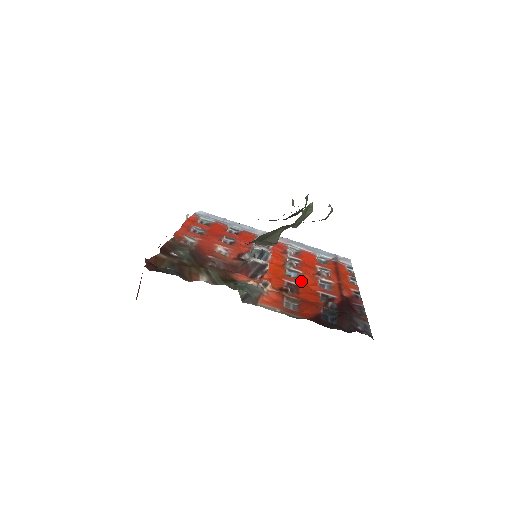
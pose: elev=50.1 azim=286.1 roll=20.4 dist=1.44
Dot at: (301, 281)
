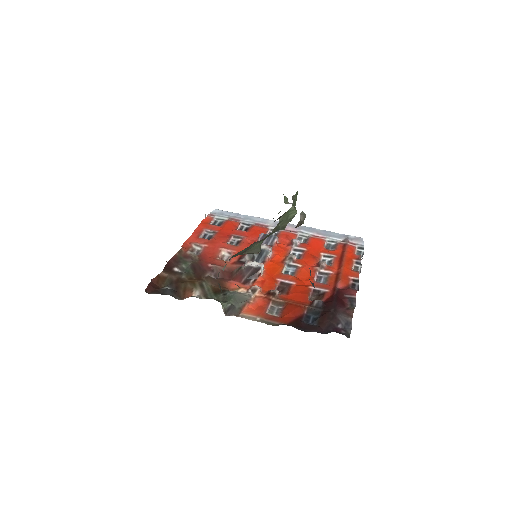
Dot at: (297, 277)
